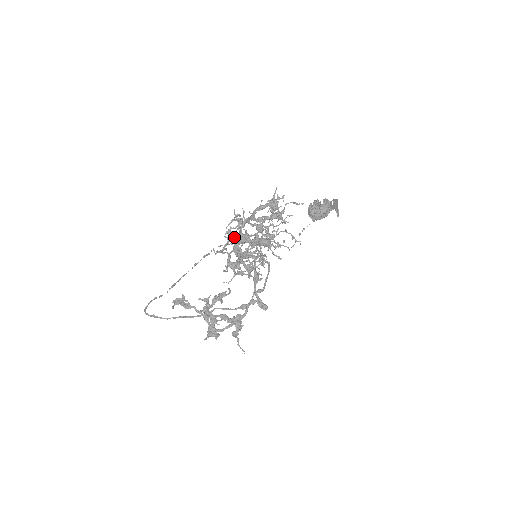
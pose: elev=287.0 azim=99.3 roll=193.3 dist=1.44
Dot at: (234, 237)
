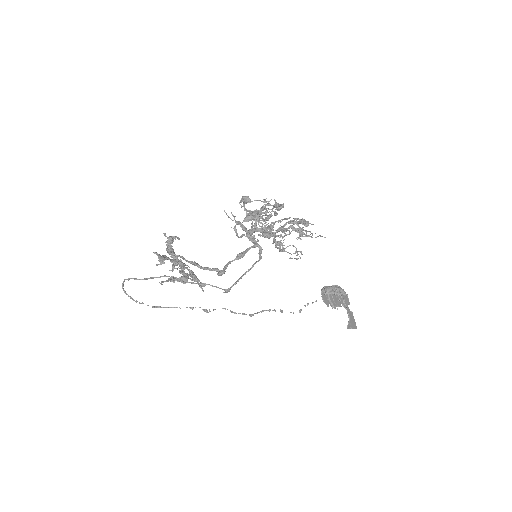
Dot at: occluded
